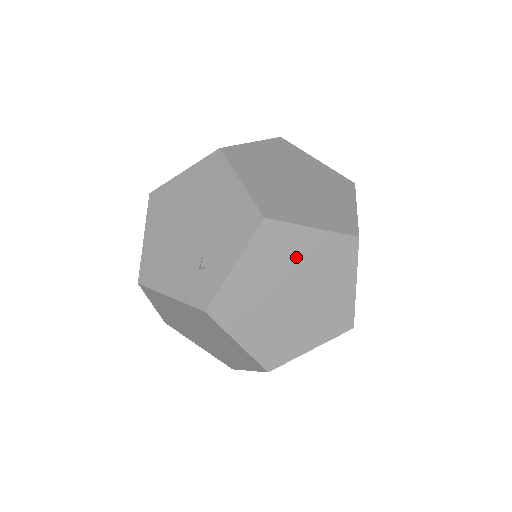
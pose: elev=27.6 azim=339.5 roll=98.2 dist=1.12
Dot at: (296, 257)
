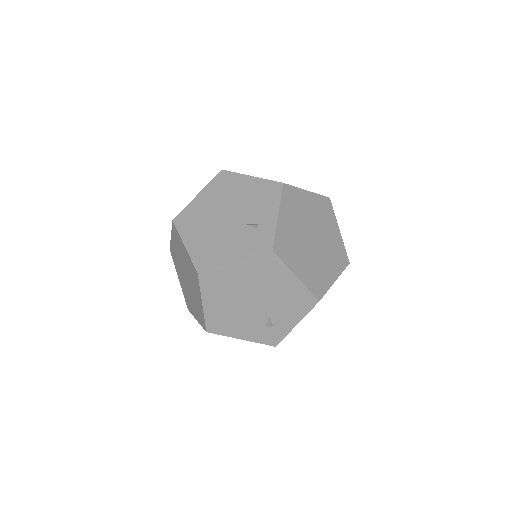
Dot at: occluded
